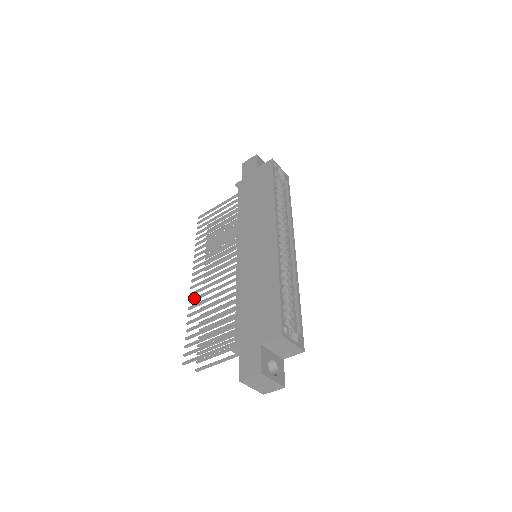
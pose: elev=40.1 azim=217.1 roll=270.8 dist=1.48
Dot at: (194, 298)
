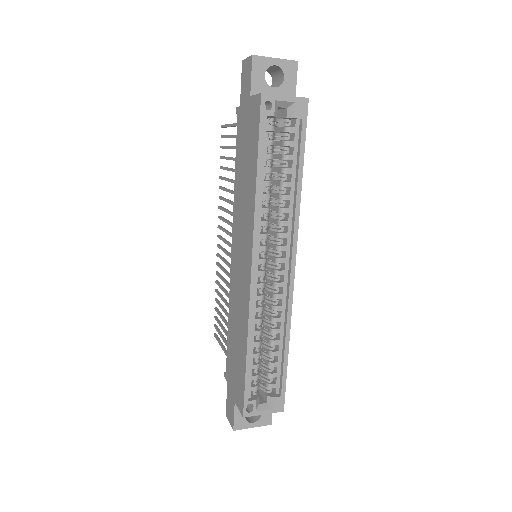
Dot at: (218, 265)
